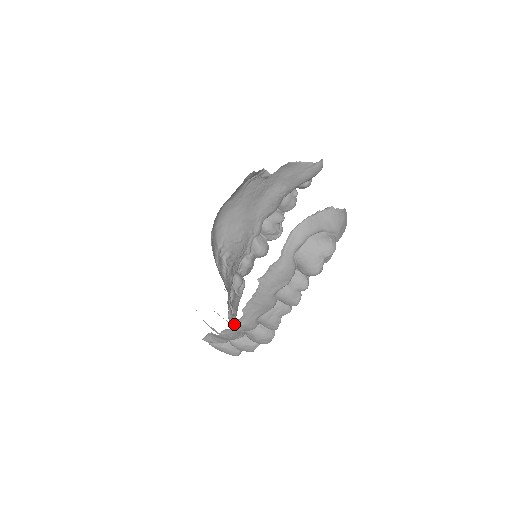
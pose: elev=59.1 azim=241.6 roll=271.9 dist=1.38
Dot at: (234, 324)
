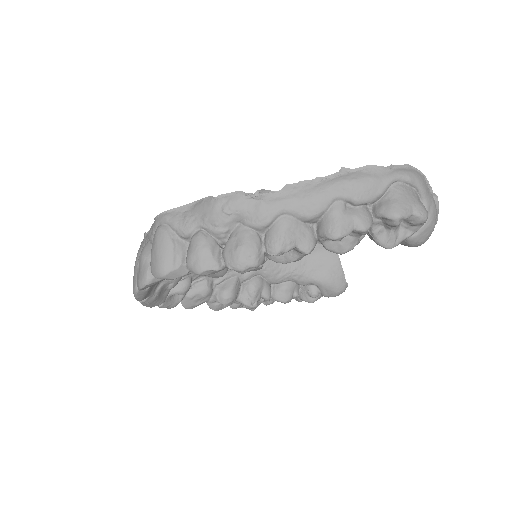
Dot at: (258, 191)
